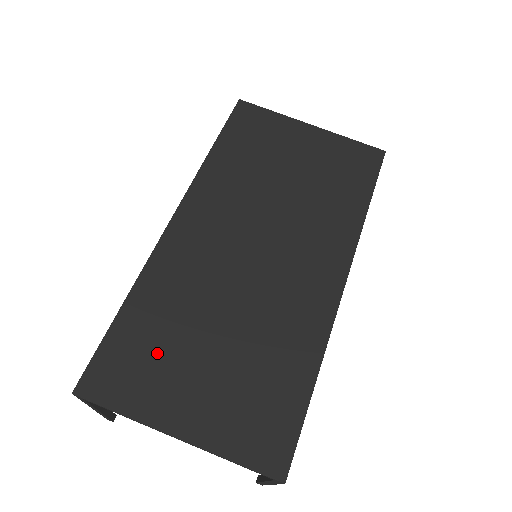
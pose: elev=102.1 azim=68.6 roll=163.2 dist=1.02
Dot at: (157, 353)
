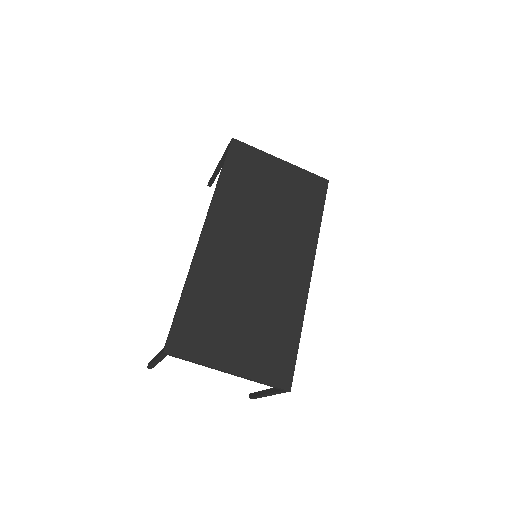
Dot at: (209, 324)
